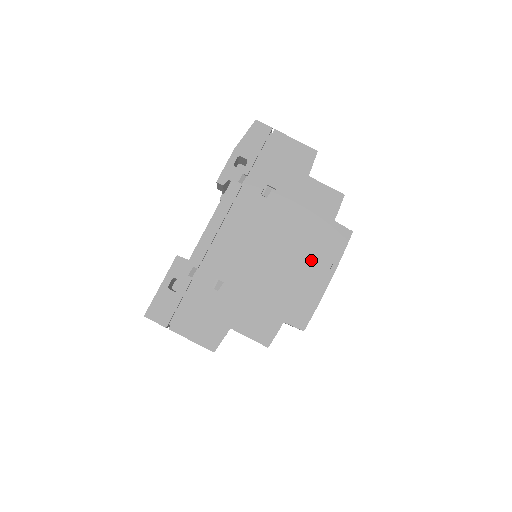
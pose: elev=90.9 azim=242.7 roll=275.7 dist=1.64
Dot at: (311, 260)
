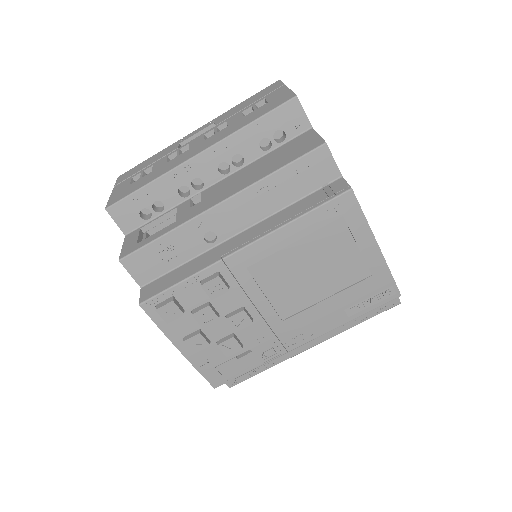
Dot at: occluded
